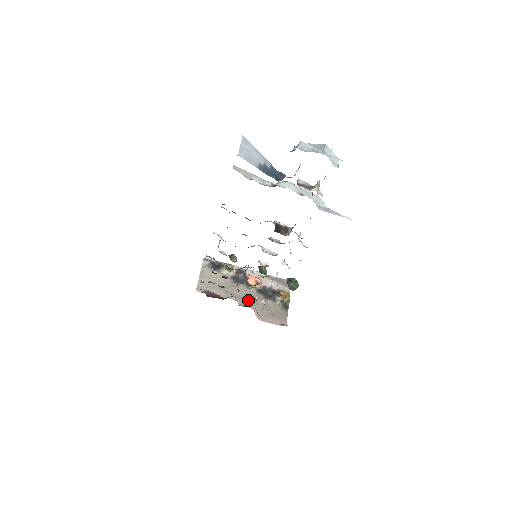
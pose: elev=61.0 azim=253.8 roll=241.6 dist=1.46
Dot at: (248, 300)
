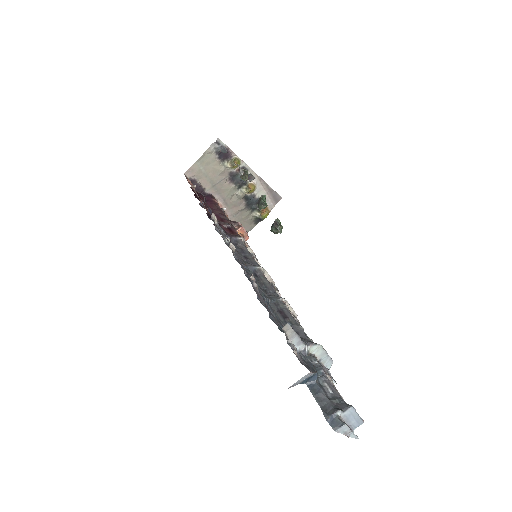
Dot at: (228, 202)
